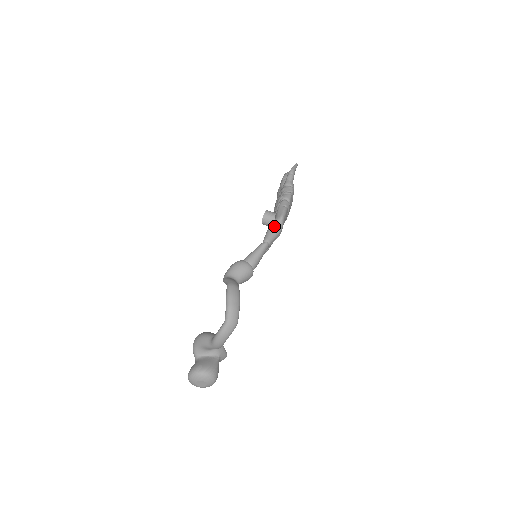
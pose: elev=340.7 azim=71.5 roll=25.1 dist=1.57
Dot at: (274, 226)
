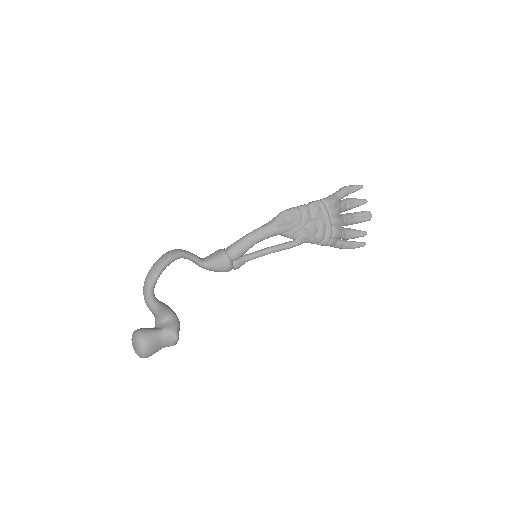
Dot at: occluded
